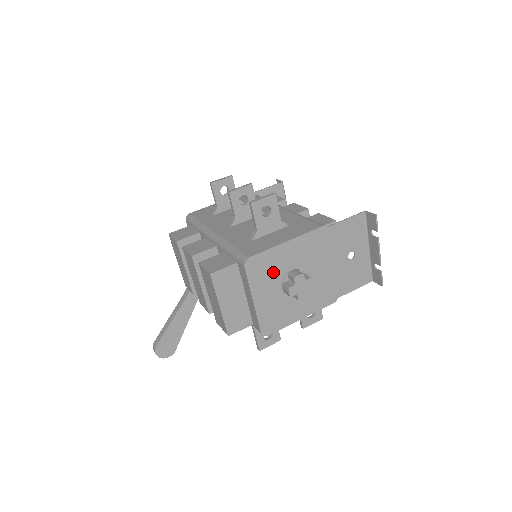
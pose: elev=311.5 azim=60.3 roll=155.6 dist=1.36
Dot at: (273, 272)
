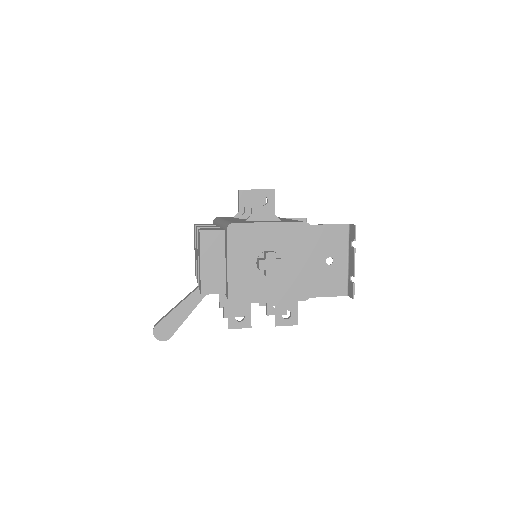
Dot at: (251, 245)
